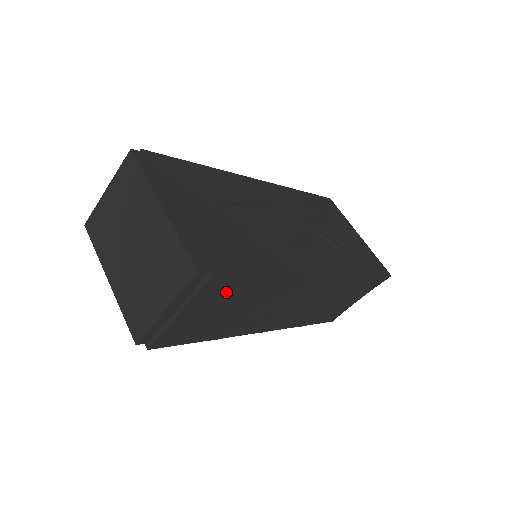
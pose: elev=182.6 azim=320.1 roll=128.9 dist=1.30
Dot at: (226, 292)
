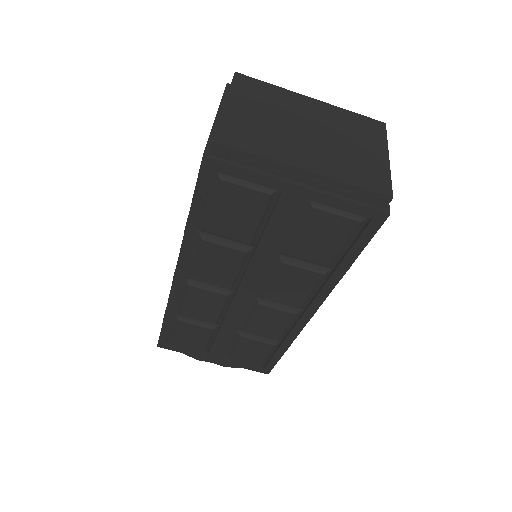
Dot at: occluded
